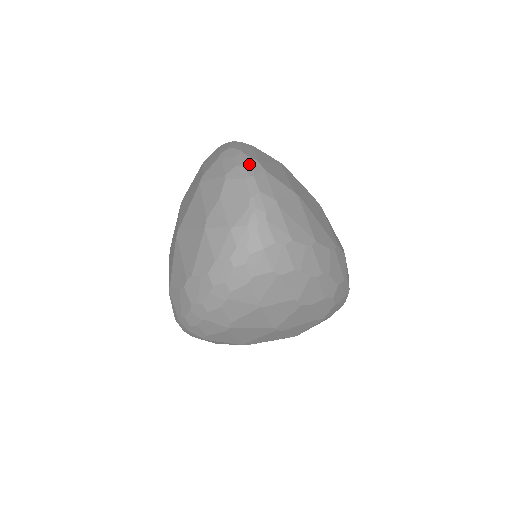
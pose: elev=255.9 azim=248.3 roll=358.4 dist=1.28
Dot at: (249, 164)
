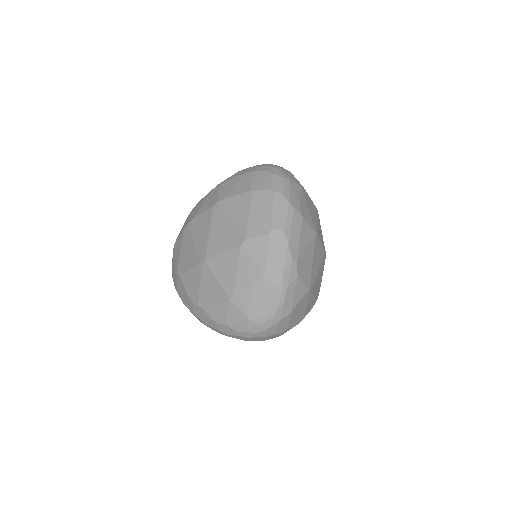
Dot at: (288, 270)
